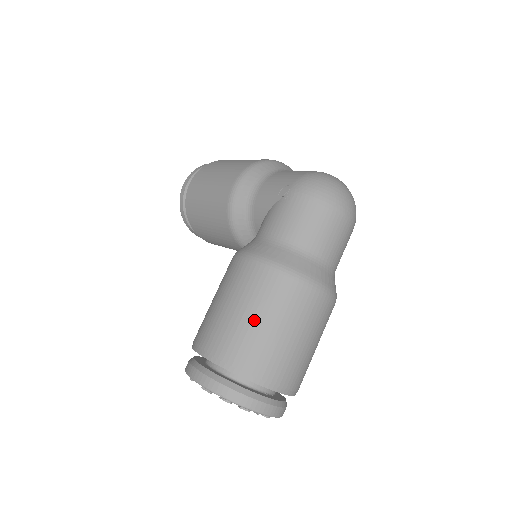
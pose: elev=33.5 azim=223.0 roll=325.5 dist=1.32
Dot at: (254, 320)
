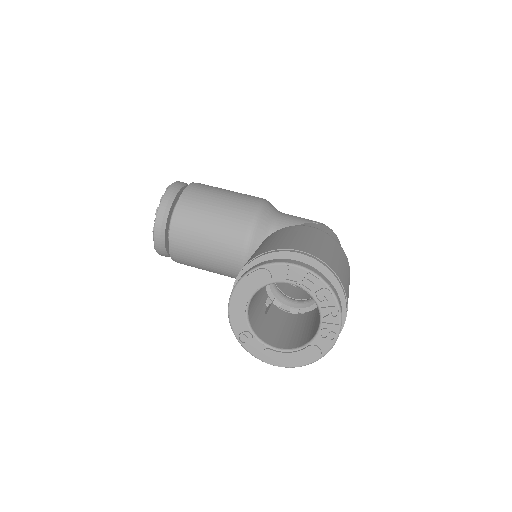
Dot at: (337, 258)
